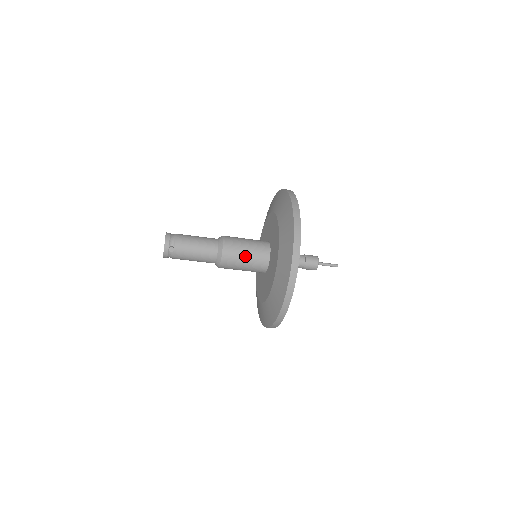
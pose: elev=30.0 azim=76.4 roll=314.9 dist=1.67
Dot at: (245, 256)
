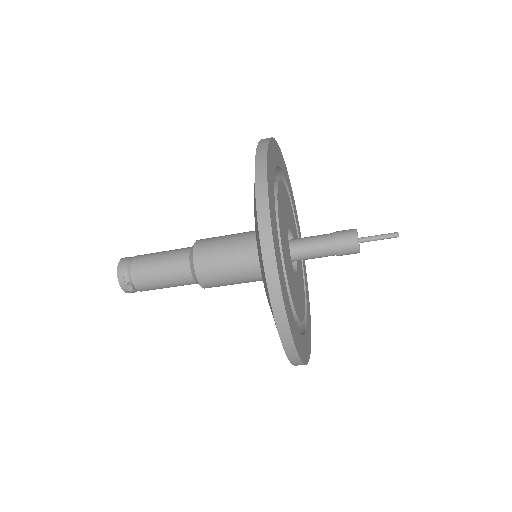
Dot at: (231, 271)
